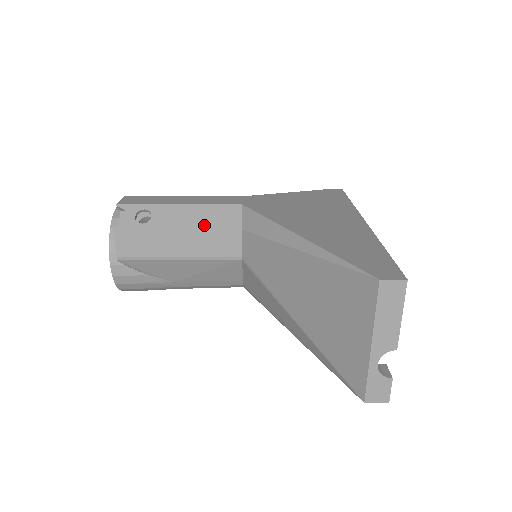
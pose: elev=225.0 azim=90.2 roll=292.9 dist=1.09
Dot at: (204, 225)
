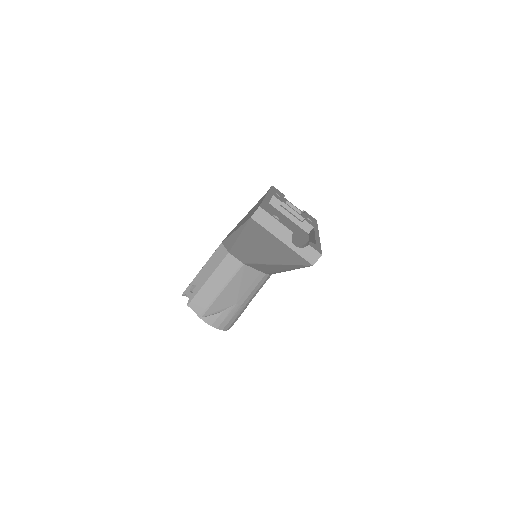
Dot at: (215, 267)
